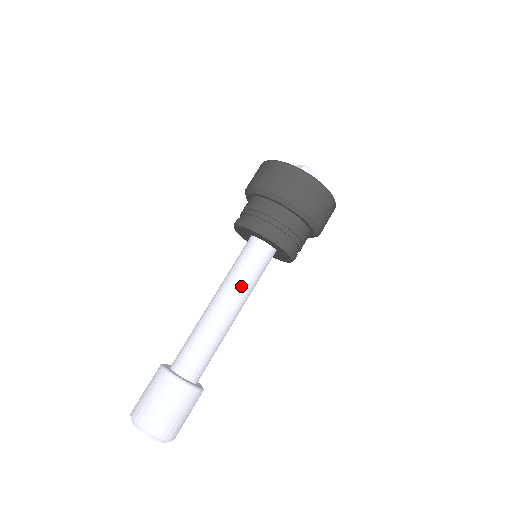
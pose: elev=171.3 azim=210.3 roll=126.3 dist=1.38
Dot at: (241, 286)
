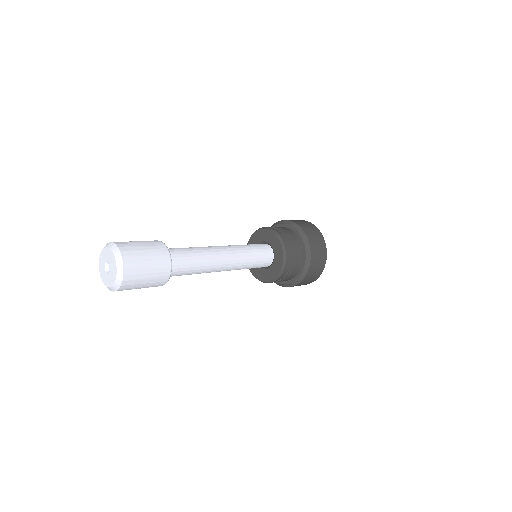
Dot at: (240, 250)
